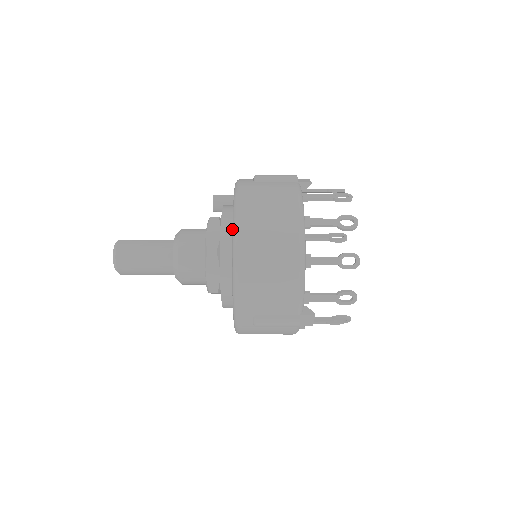
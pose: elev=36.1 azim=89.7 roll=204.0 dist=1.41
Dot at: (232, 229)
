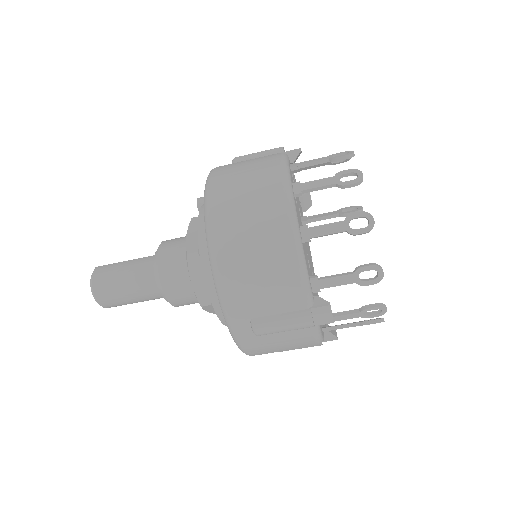
Dot at: occluded
